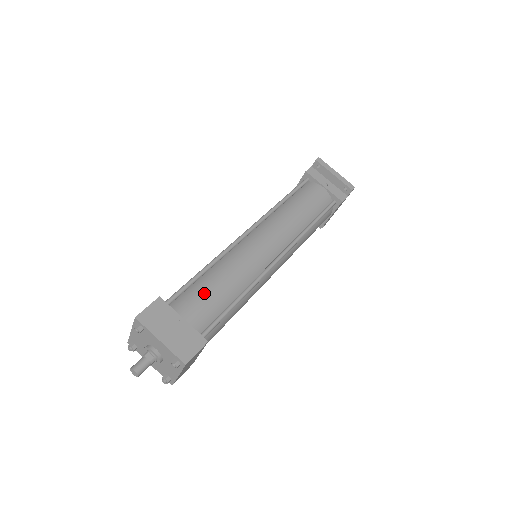
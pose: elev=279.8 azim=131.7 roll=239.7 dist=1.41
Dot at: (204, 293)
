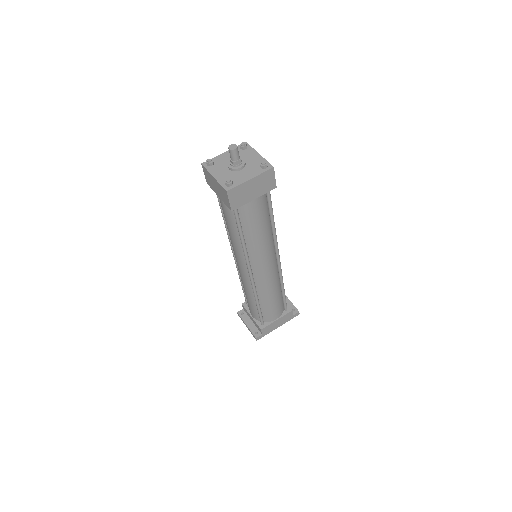
Dot at: occluded
